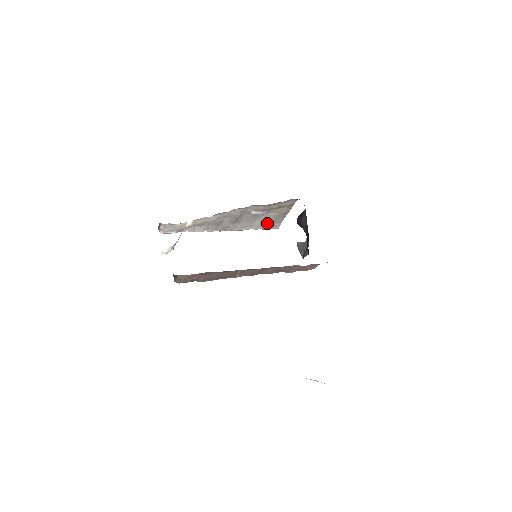
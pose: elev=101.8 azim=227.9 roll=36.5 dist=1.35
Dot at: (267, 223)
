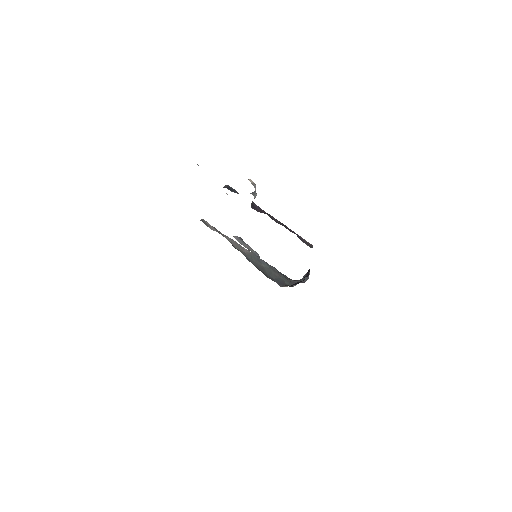
Dot at: occluded
